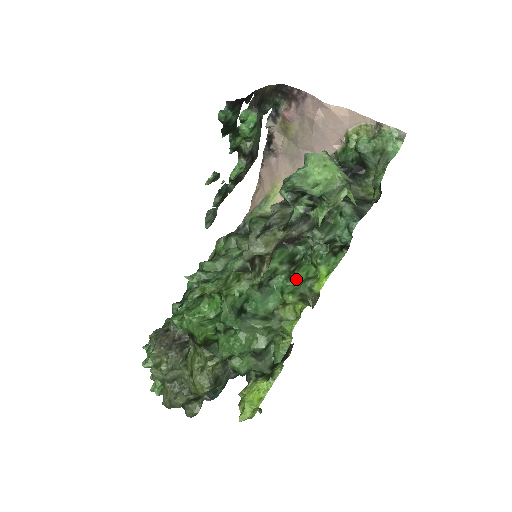
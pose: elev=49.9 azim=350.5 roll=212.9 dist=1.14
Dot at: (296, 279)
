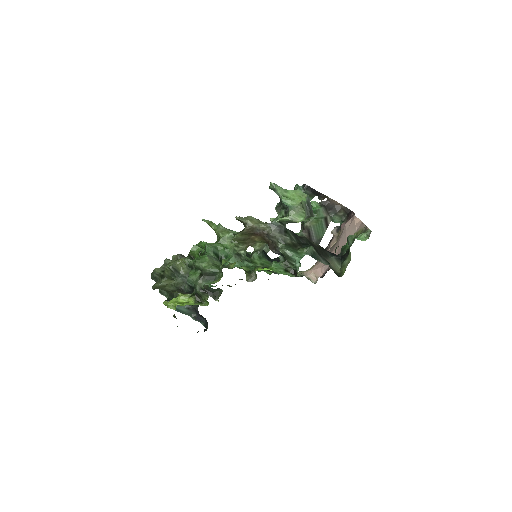
Dot at: (258, 270)
